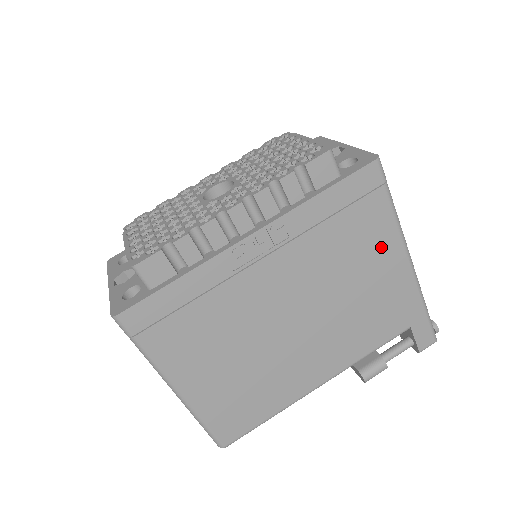
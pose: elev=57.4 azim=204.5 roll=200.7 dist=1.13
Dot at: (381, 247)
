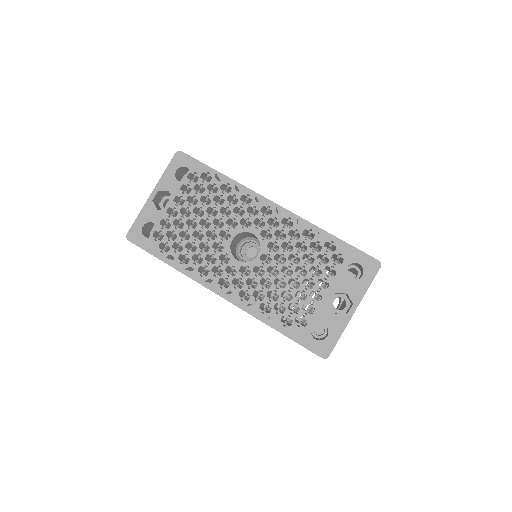
Dot at: occluded
